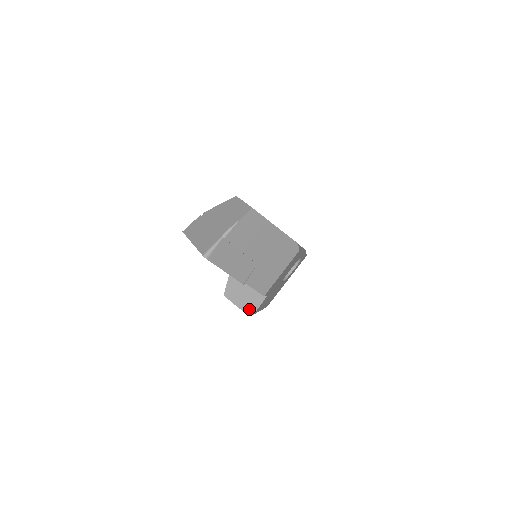
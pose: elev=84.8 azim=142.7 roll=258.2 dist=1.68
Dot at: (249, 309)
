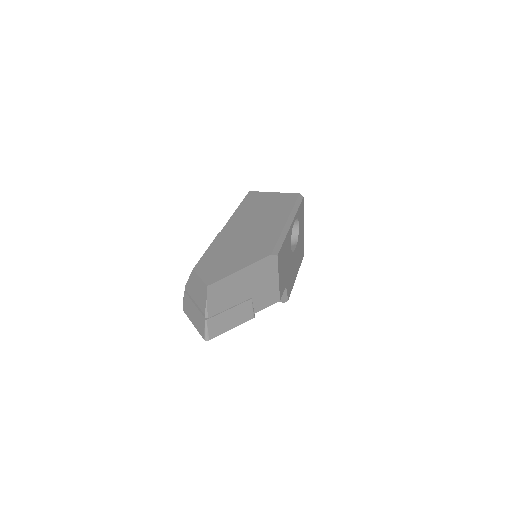
Dot at: (282, 299)
